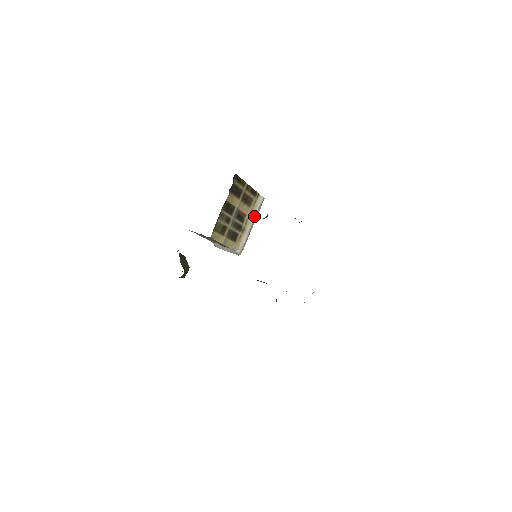
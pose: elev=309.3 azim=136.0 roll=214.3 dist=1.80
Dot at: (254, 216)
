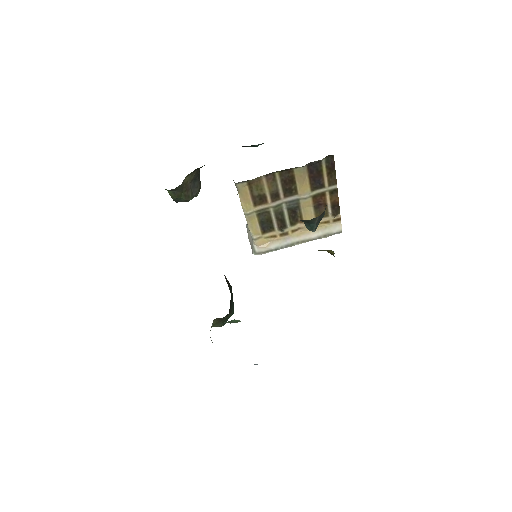
Dot at: (311, 235)
